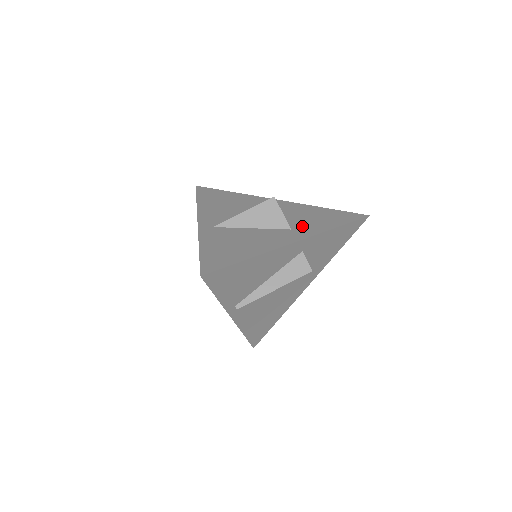
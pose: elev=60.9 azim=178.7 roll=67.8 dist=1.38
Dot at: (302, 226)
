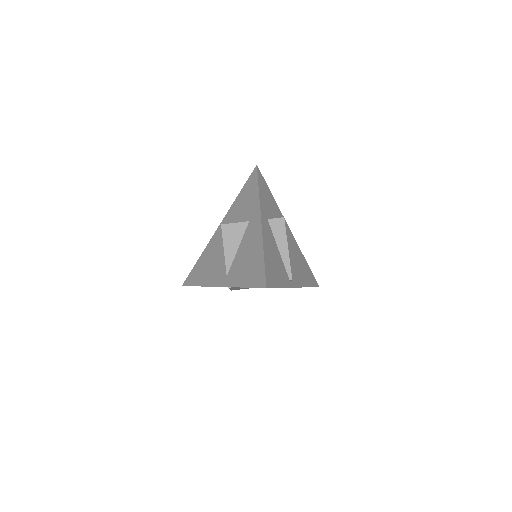
Dot at: (249, 213)
